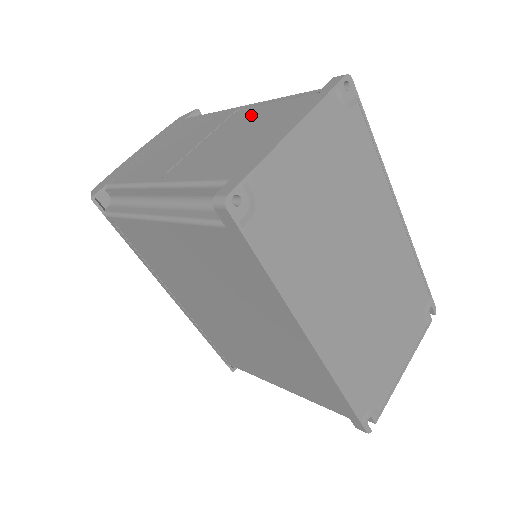
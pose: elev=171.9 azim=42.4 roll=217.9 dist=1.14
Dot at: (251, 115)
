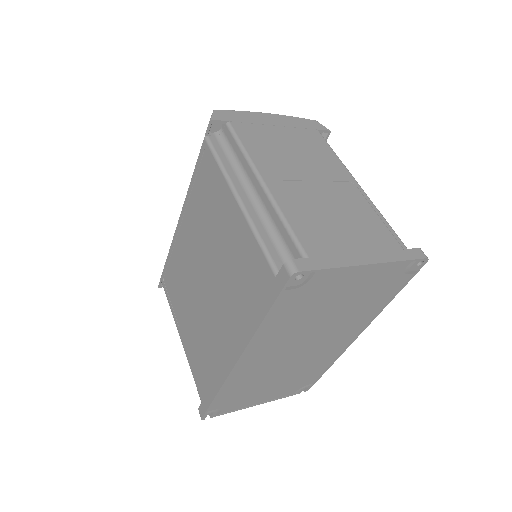
Dot at: (357, 204)
